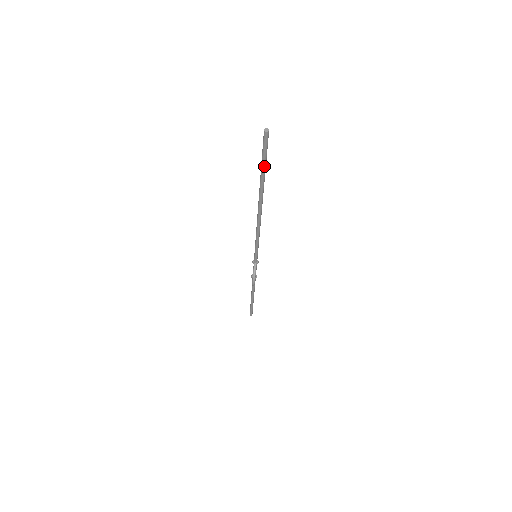
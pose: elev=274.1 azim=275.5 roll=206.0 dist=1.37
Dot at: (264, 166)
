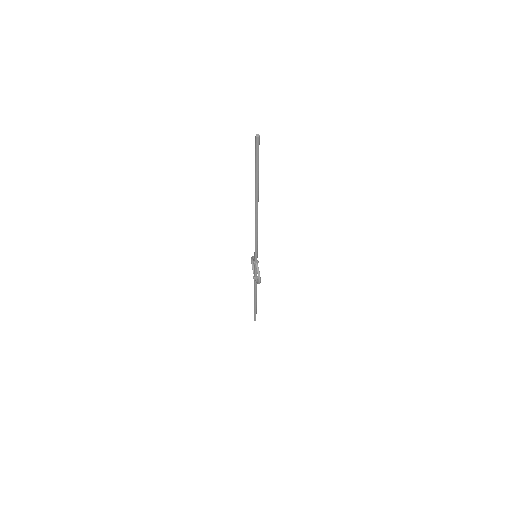
Dot at: (258, 167)
